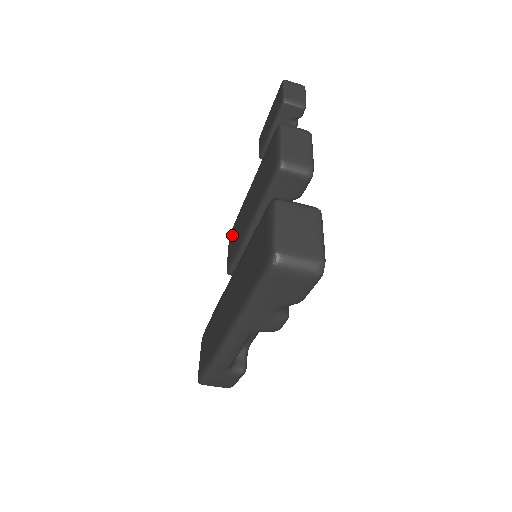
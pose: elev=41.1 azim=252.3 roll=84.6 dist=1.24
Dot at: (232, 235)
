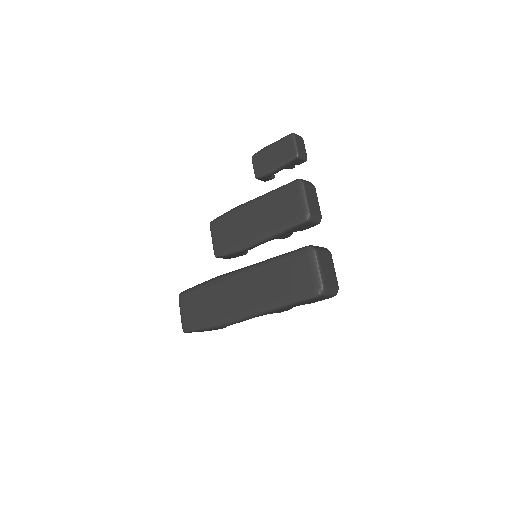
Dot at: (220, 227)
